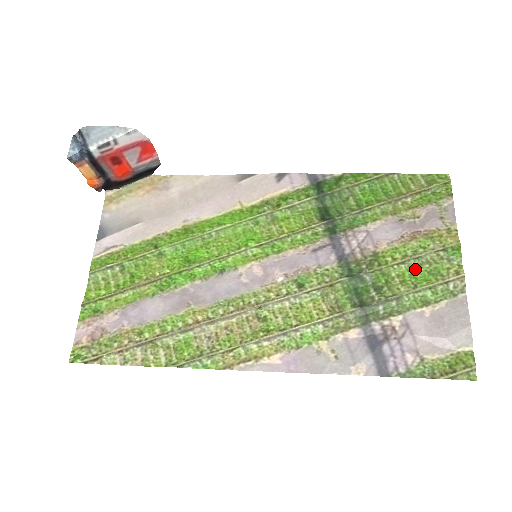
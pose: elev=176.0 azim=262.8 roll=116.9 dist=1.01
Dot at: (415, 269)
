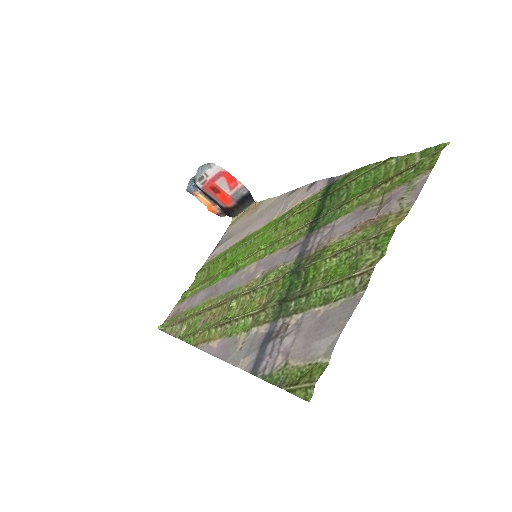
Dot at: (343, 263)
